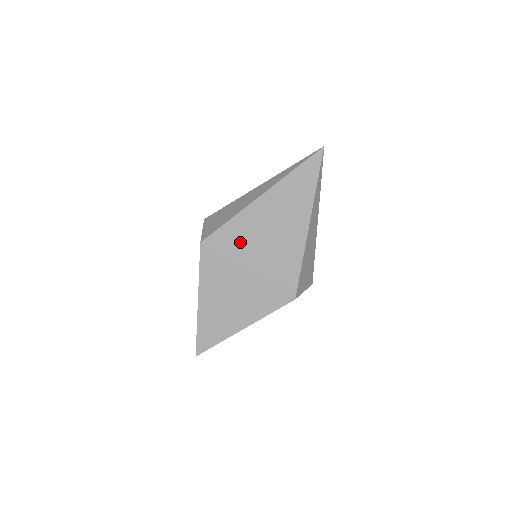
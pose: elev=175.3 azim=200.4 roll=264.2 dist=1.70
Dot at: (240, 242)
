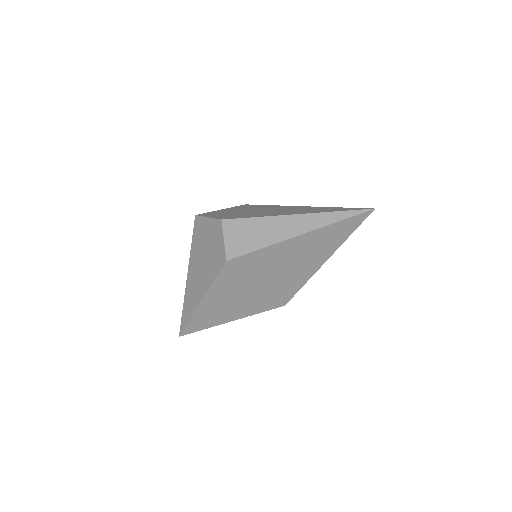
Dot at: (263, 265)
